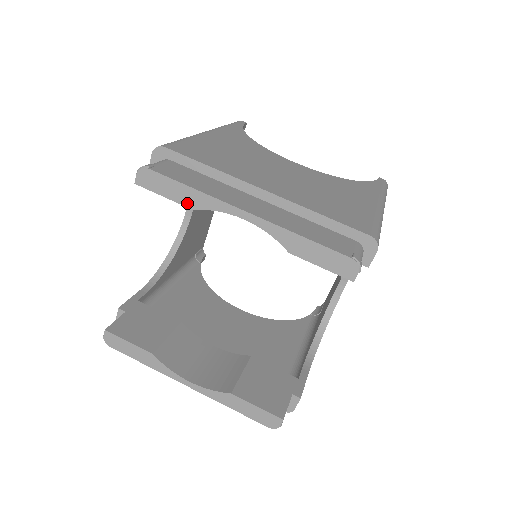
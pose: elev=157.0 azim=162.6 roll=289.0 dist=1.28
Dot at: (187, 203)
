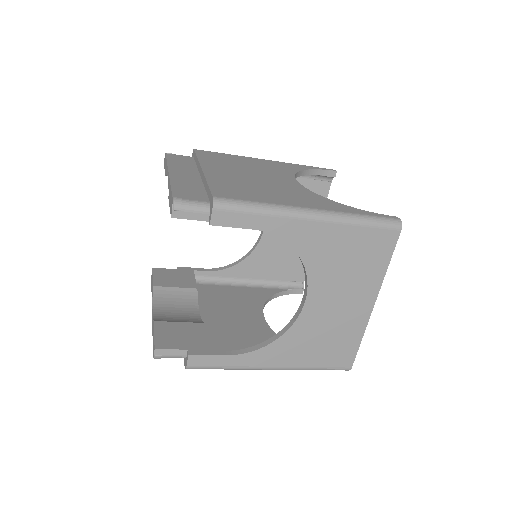
Dot at: occluded
